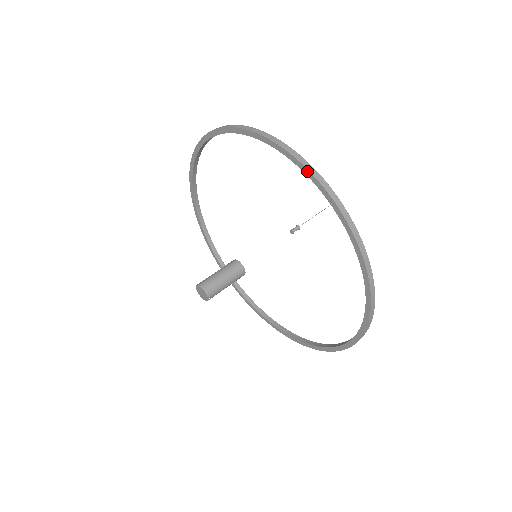
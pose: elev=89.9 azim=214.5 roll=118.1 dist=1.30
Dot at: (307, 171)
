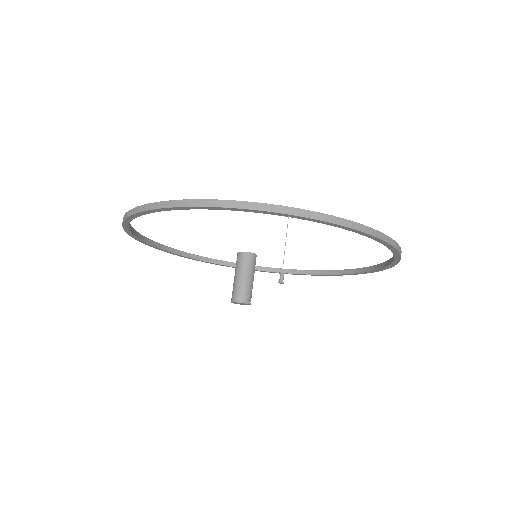
Dot at: (241, 210)
